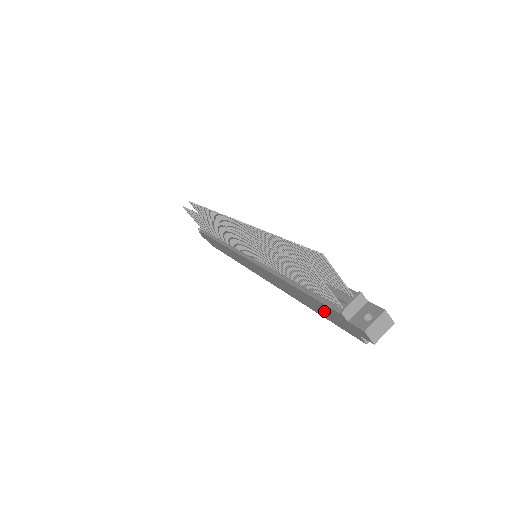
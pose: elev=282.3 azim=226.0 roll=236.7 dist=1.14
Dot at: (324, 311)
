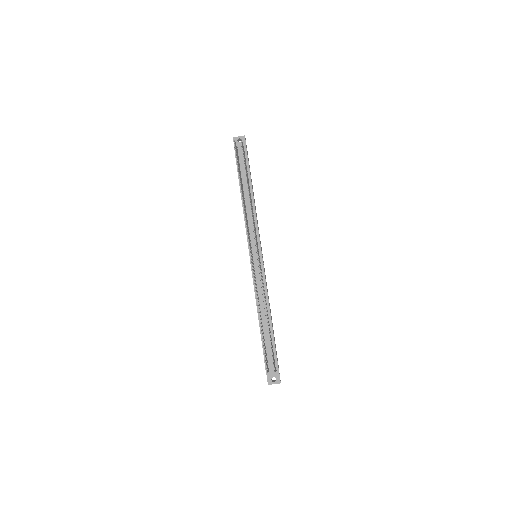
Dot at: occluded
